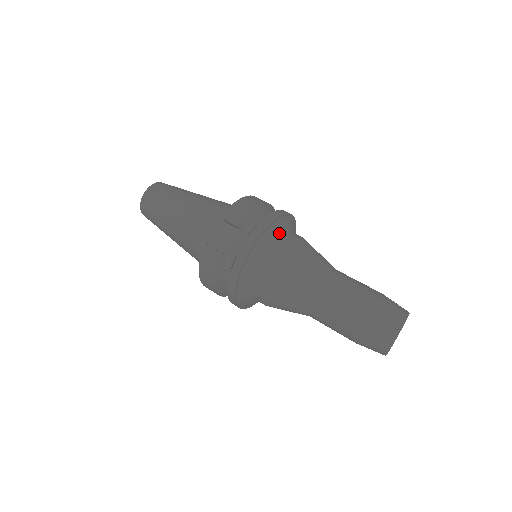
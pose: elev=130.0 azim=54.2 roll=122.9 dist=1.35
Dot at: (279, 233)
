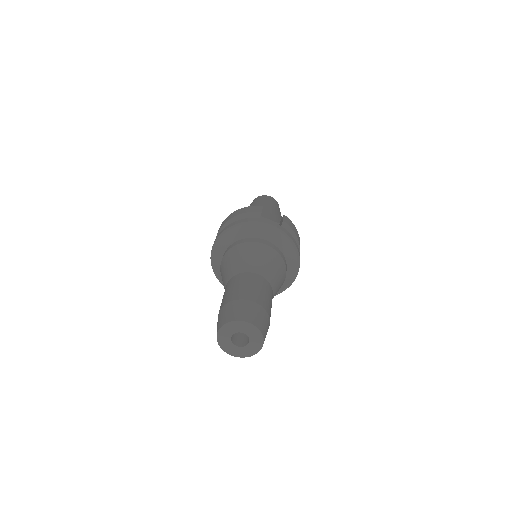
Dot at: (287, 253)
